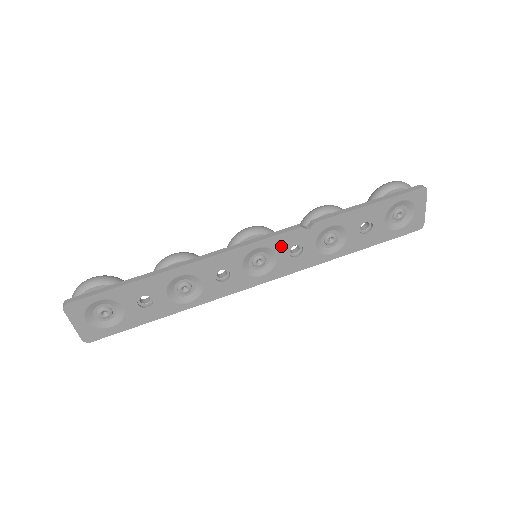
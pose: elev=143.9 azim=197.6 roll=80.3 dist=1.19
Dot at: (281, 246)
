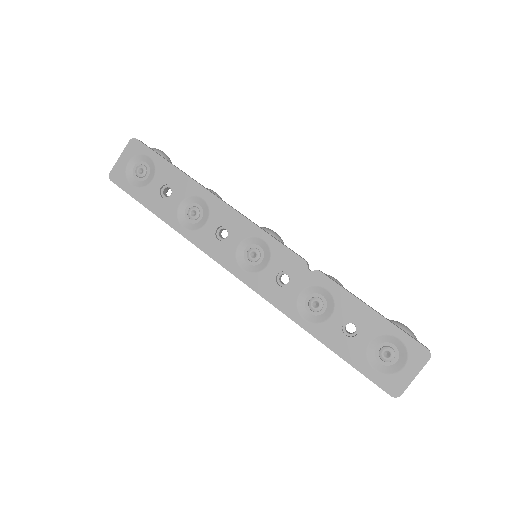
Dot at: (279, 260)
